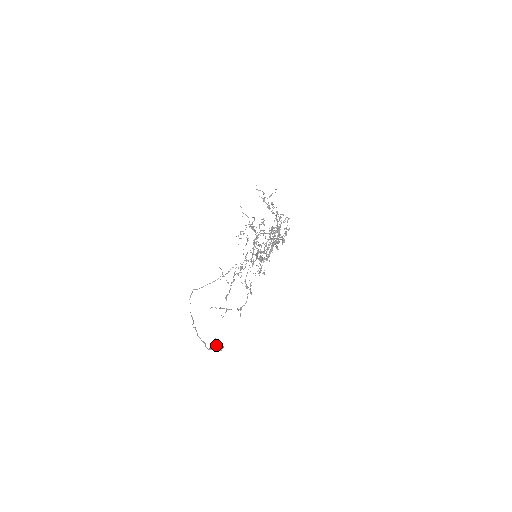
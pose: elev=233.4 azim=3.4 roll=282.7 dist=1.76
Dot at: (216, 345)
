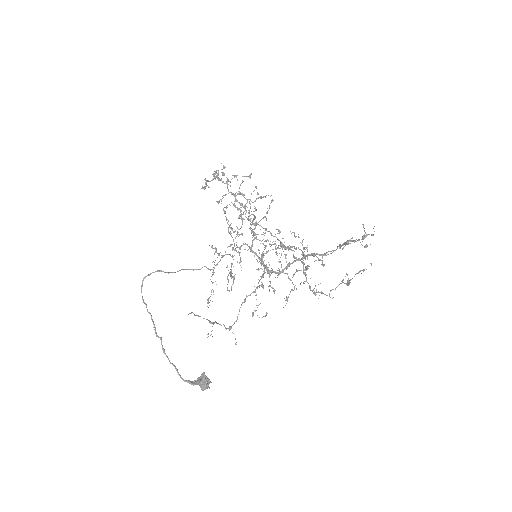
Dot at: (208, 385)
